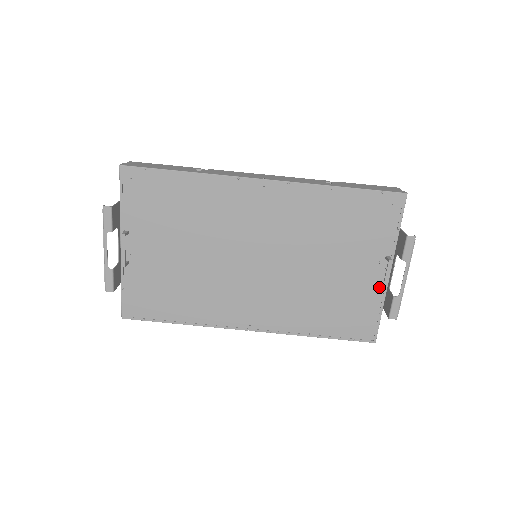
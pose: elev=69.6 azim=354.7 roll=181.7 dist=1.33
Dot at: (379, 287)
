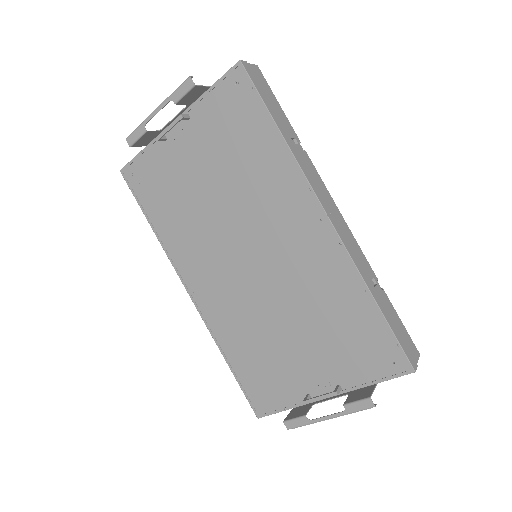
Dot at: (307, 394)
